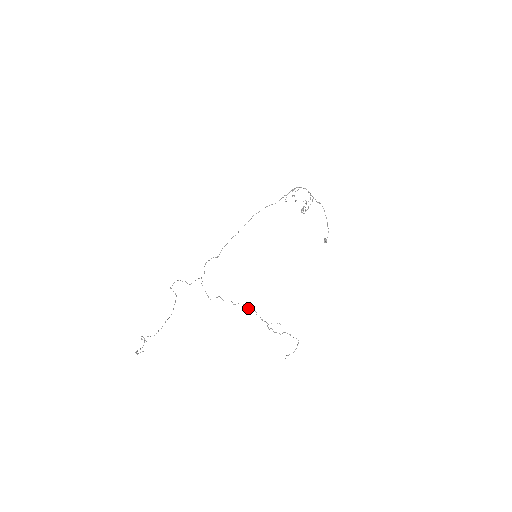
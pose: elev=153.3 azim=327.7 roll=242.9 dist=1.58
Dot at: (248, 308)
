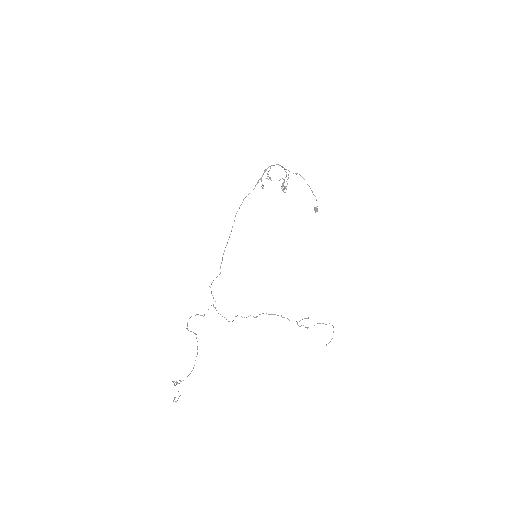
Dot at: occluded
